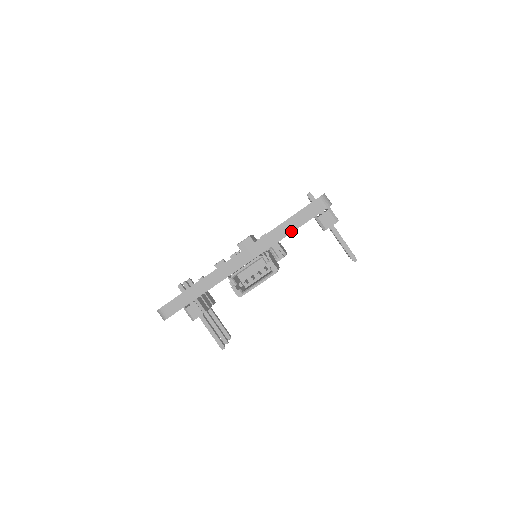
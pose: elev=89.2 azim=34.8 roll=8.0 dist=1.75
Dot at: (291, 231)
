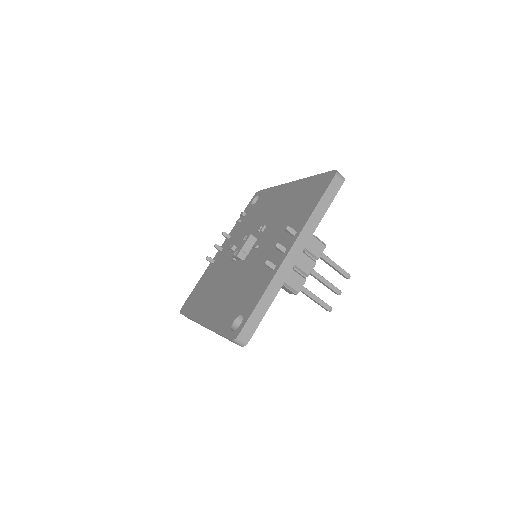
Dot at: occluded
